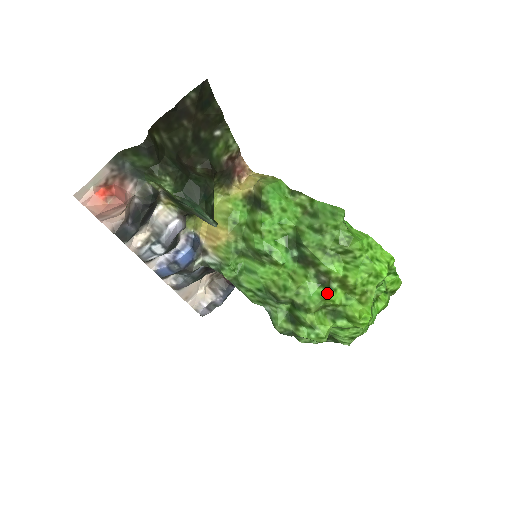
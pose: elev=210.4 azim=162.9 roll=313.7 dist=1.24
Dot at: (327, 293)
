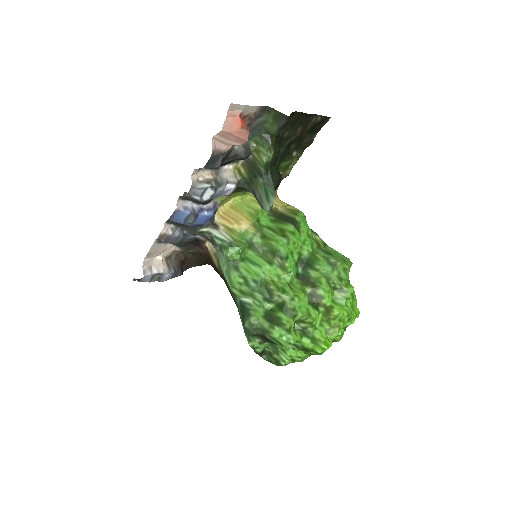
Dot at: (314, 311)
